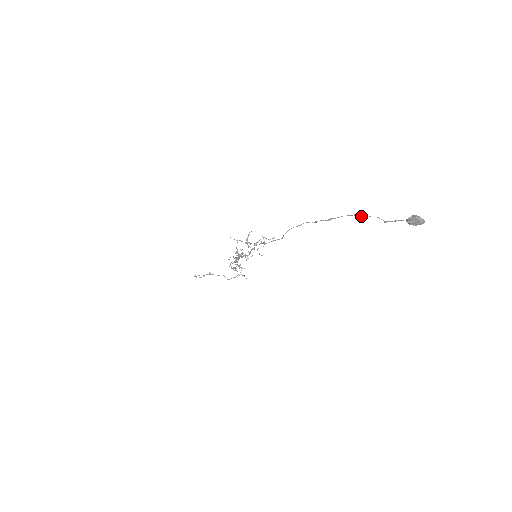
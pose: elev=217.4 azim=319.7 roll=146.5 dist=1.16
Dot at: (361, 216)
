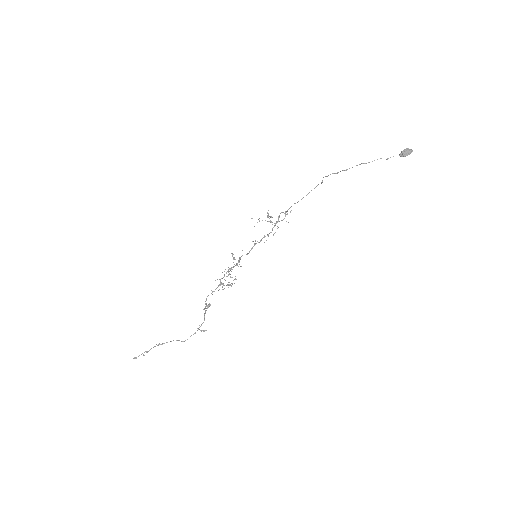
Dot at: occluded
